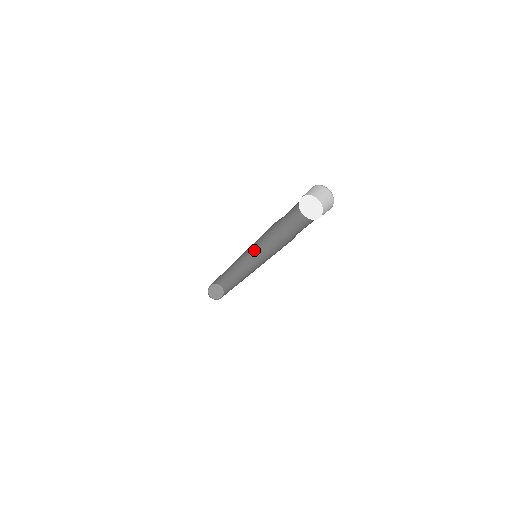
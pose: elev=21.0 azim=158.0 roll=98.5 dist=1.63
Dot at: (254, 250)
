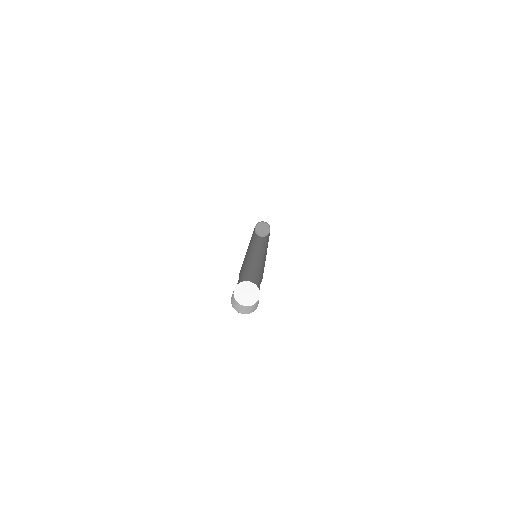
Dot at: occluded
